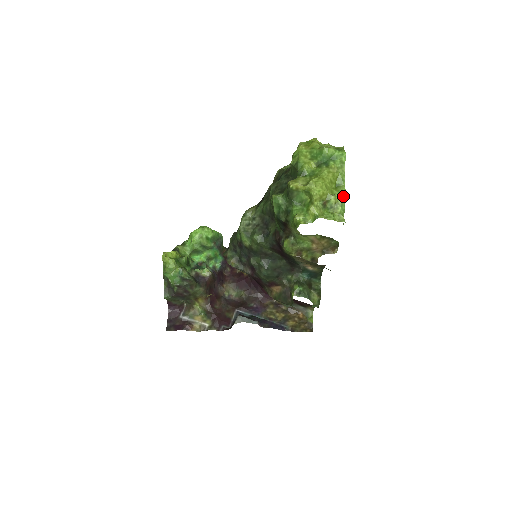
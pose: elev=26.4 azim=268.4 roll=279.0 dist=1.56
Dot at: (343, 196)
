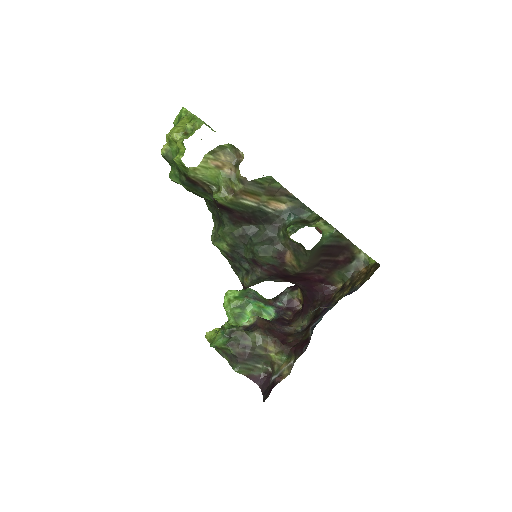
Dot at: (196, 119)
